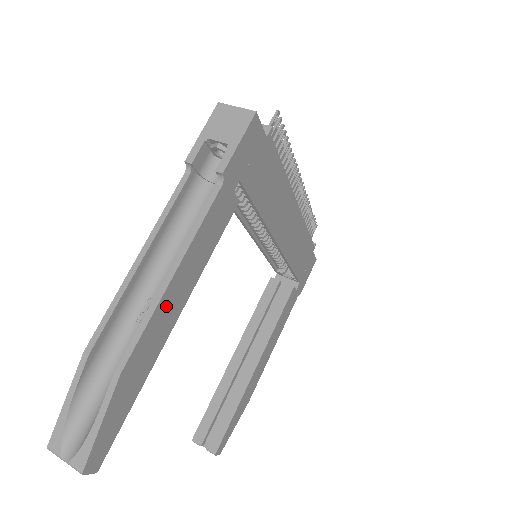
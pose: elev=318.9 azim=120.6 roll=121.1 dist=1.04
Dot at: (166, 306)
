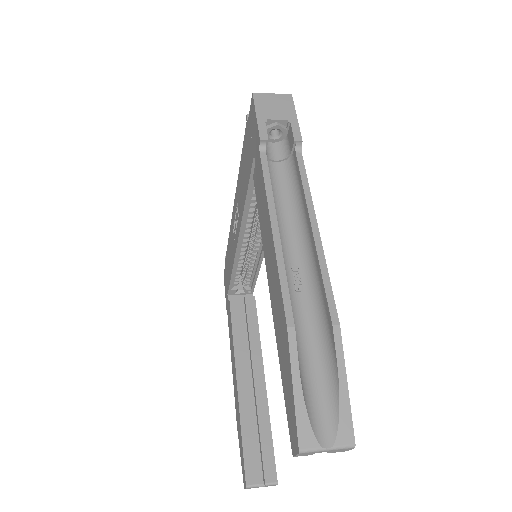
Dot at: occluded
